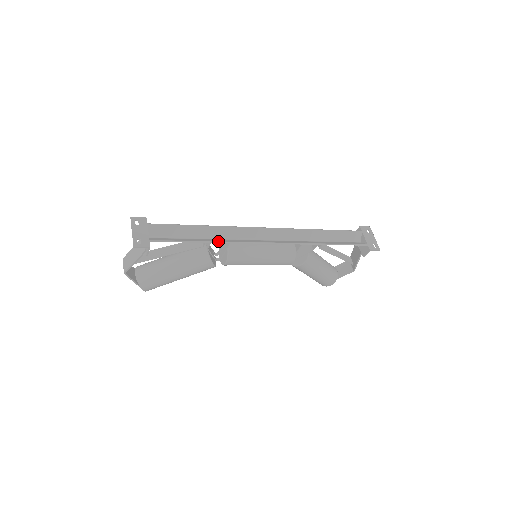
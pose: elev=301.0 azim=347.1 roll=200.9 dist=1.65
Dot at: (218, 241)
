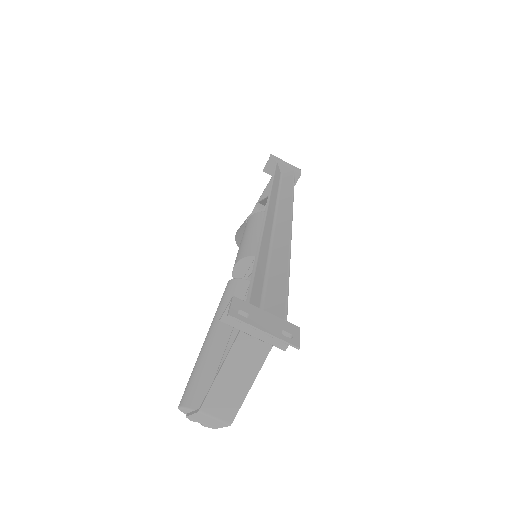
Dot at: (288, 255)
